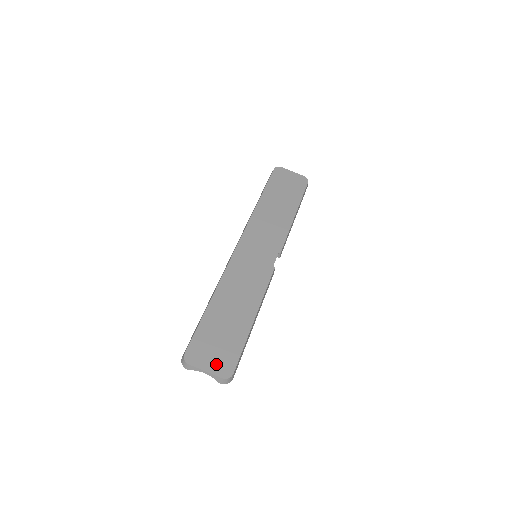
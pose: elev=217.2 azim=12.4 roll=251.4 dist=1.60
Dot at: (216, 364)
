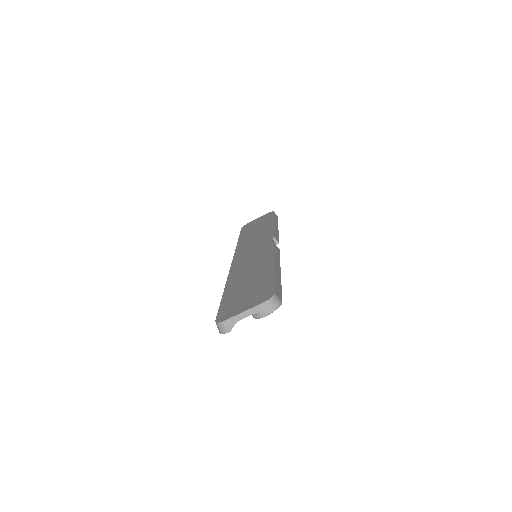
Dot at: (252, 302)
